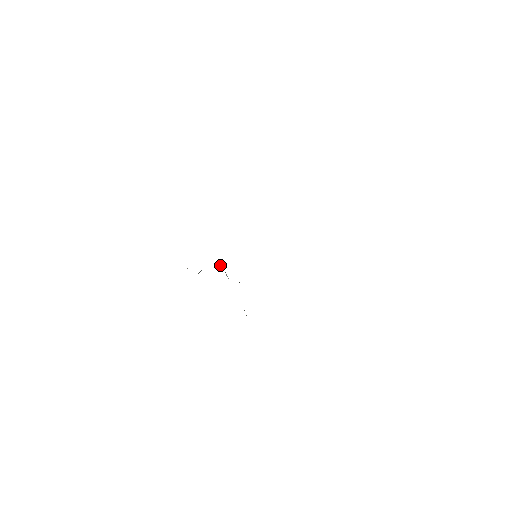
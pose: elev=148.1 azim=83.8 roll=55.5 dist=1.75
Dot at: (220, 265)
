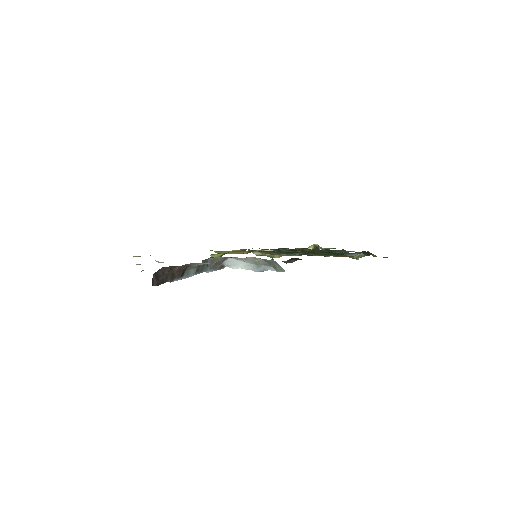
Dot at: (225, 264)
